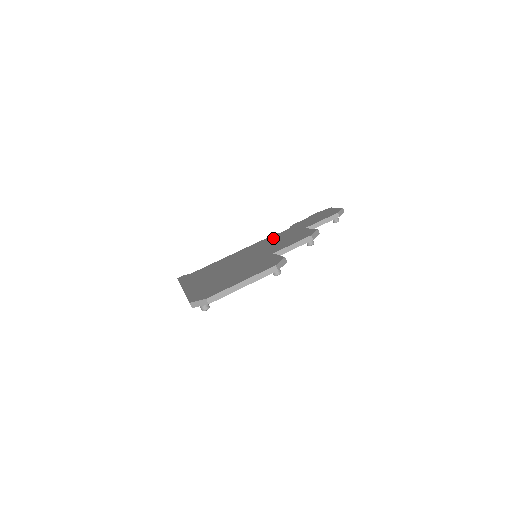
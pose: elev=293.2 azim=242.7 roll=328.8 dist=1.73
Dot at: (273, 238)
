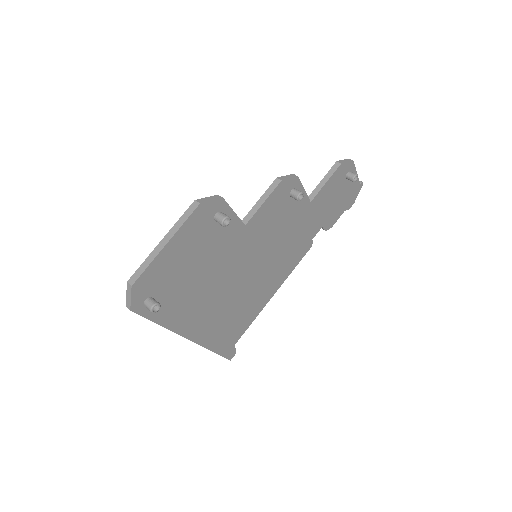
Dot at: occluded
